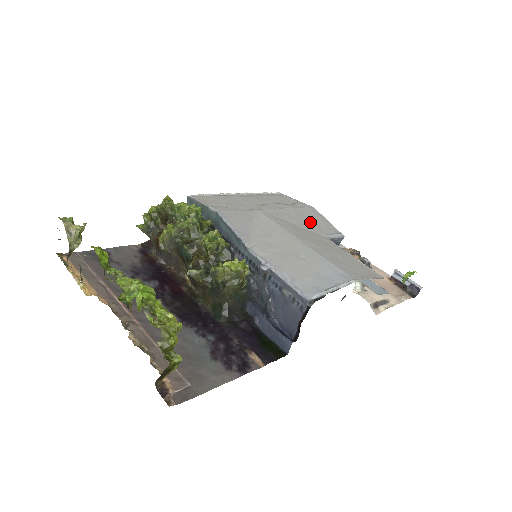
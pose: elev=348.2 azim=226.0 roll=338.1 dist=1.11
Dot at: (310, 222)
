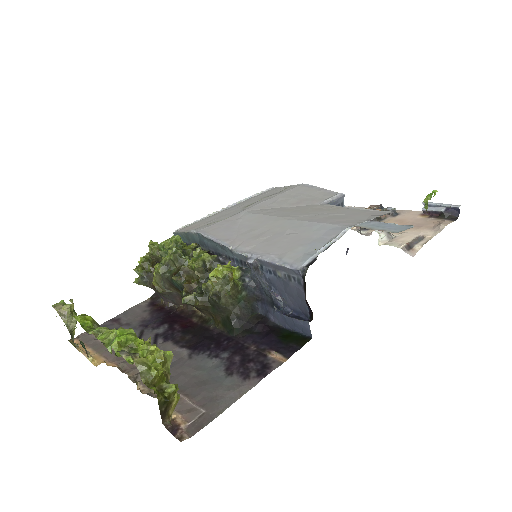
Dot at: (302, 198)
